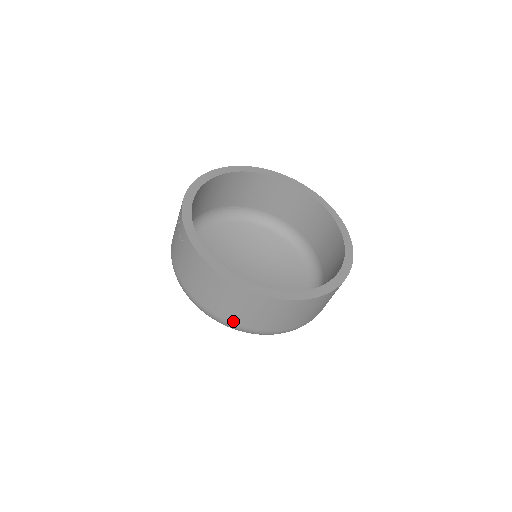
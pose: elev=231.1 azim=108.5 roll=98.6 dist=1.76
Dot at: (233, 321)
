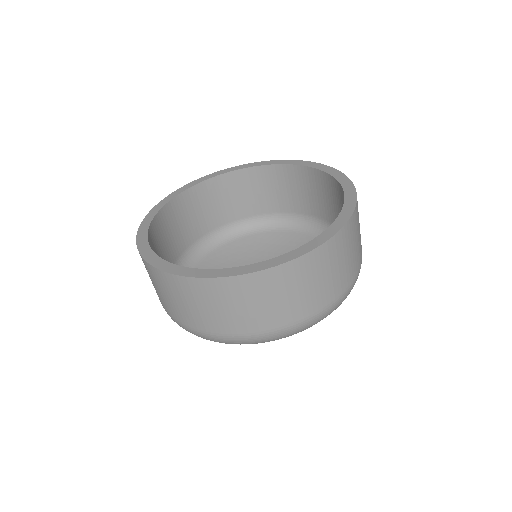
Dot at: (239, 331)
